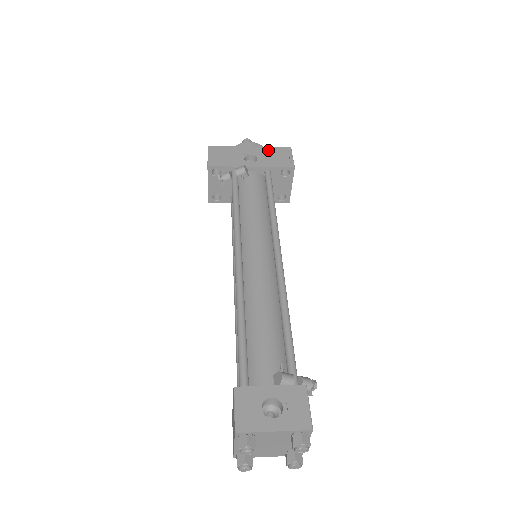
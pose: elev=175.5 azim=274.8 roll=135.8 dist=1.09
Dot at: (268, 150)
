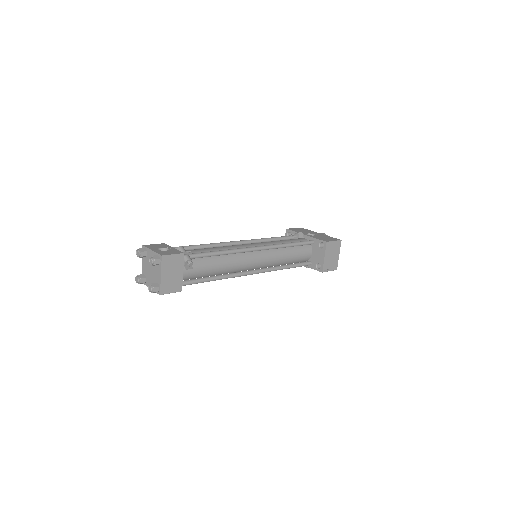
Dot at: (326, 236)
